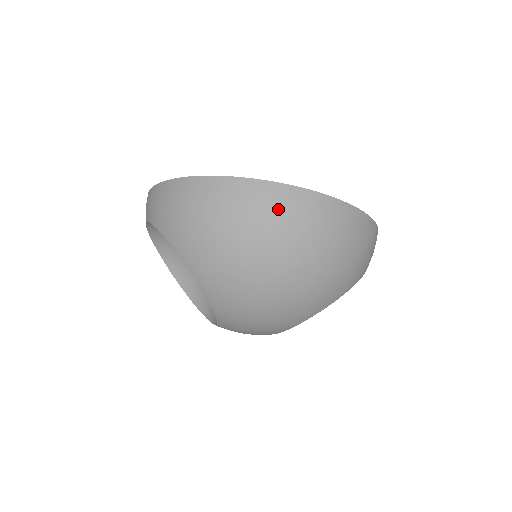
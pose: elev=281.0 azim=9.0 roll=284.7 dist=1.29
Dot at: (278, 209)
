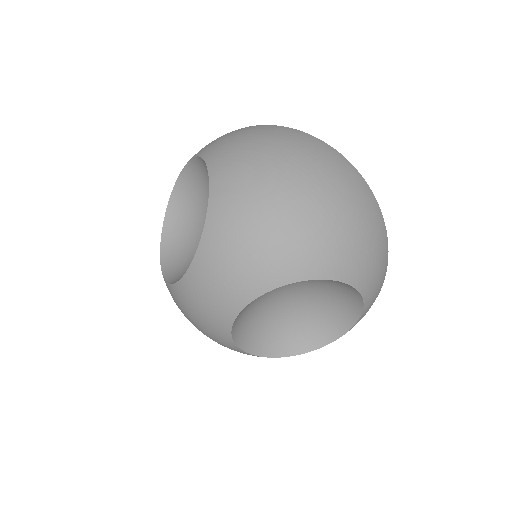
Dot at: (315, 149)
